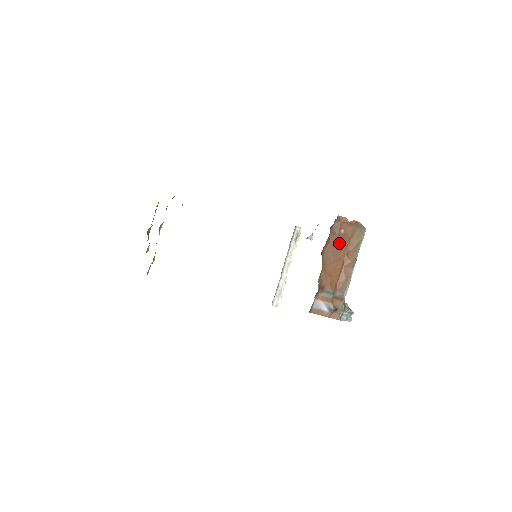
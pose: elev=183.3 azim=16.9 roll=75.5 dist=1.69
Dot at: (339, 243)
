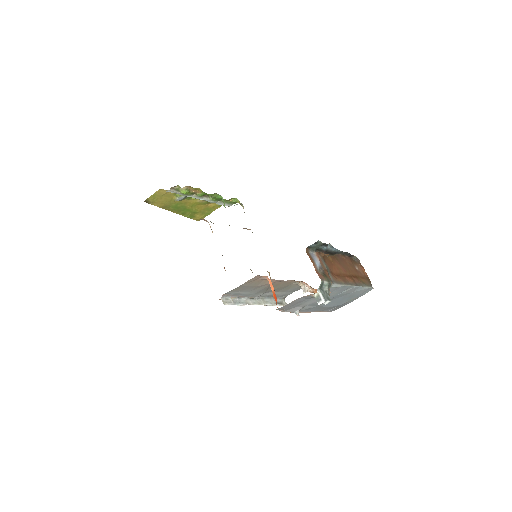
Dot at: (351, 267)
